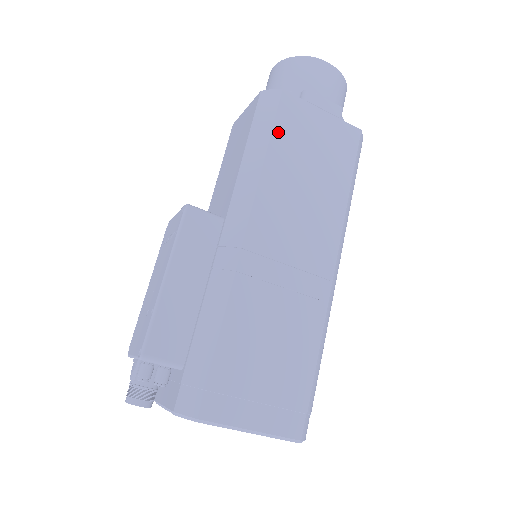
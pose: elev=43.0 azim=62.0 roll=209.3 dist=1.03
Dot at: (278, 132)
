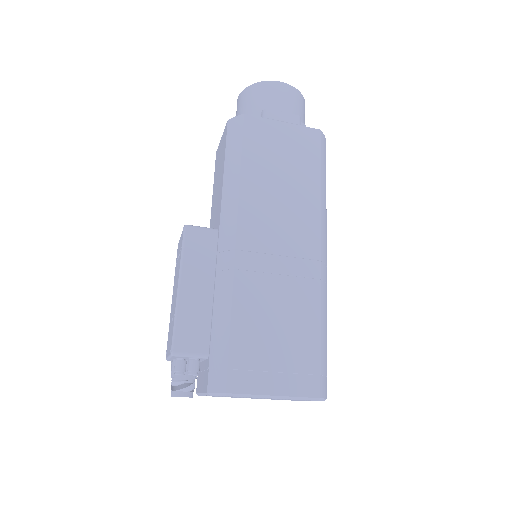
Dot at: (247, 149)
